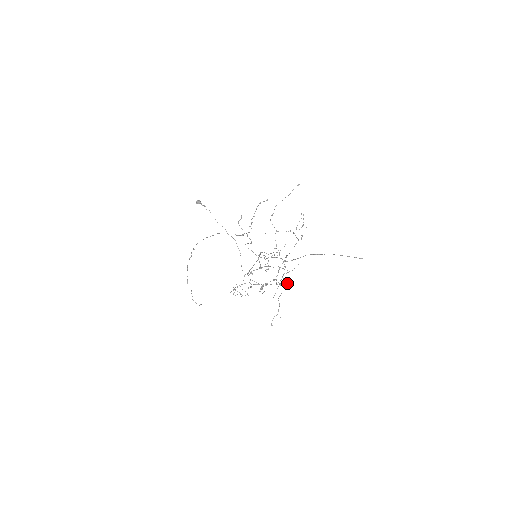
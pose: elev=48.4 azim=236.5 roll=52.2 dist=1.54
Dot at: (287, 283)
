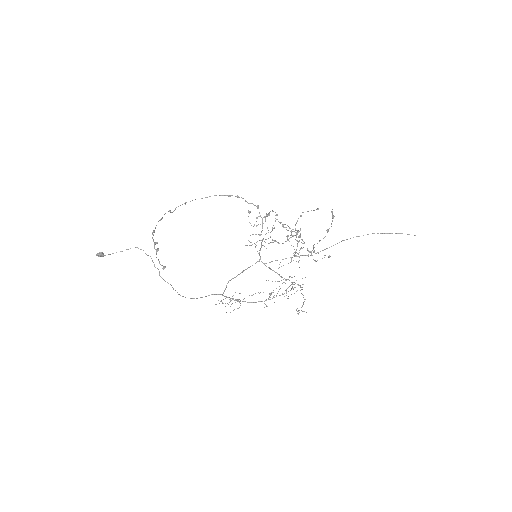
Dot at: (329, 255)
